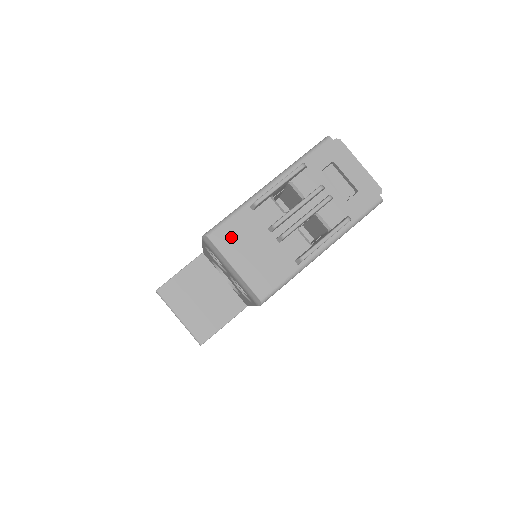
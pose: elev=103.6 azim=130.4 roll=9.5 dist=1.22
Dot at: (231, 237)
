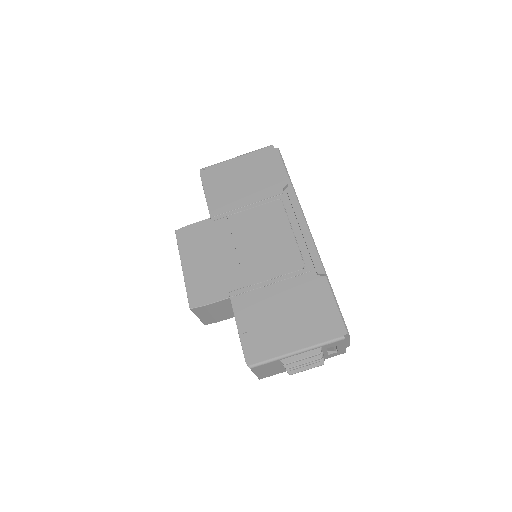
Dot at: (262, 368)
